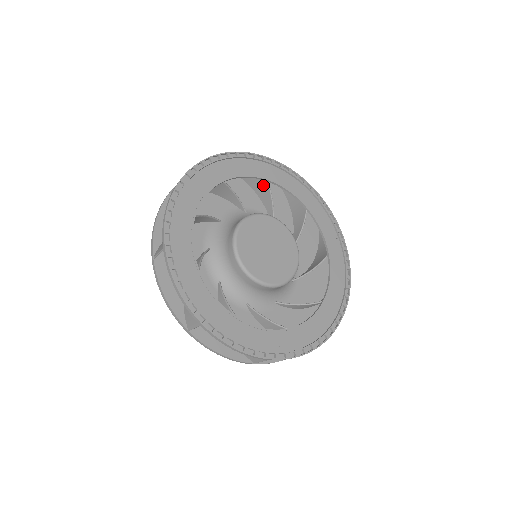
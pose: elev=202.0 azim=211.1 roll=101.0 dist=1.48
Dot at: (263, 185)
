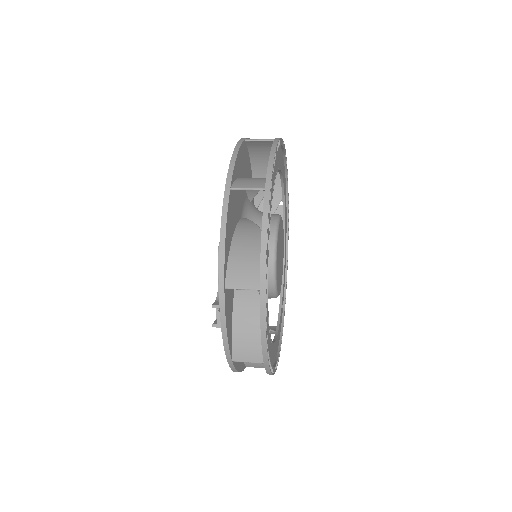
Dot at: occluded
